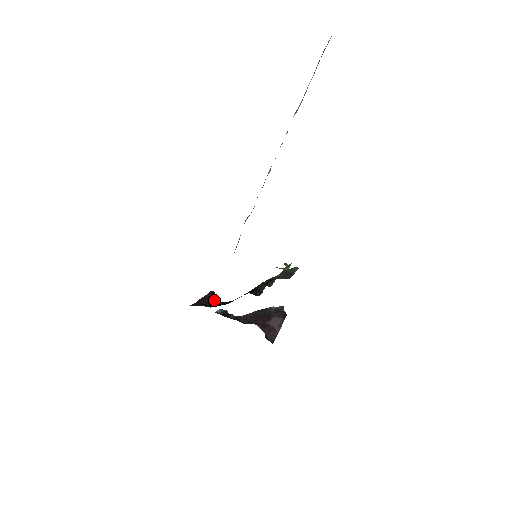
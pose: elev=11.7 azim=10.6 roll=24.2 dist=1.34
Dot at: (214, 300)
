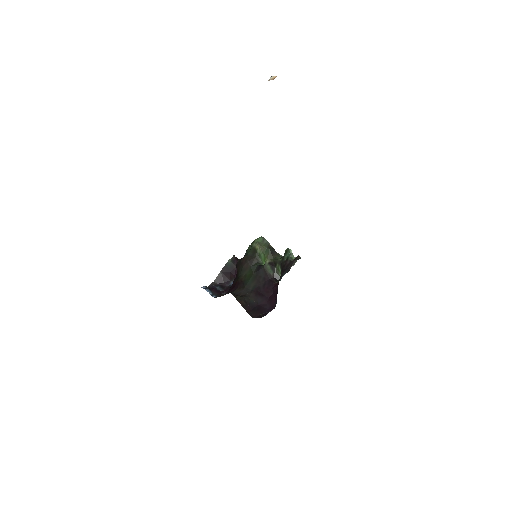
Dot at: (245, 299)
